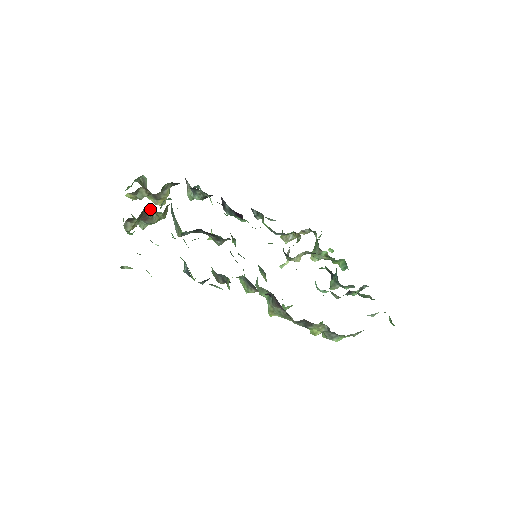
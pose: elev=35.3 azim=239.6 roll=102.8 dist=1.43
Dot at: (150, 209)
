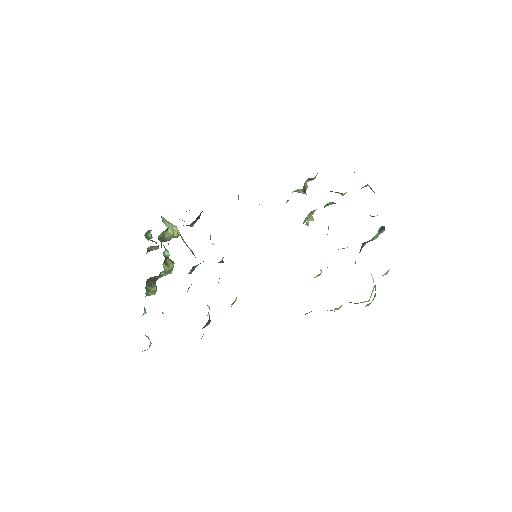
Dot at: (152, 277)
